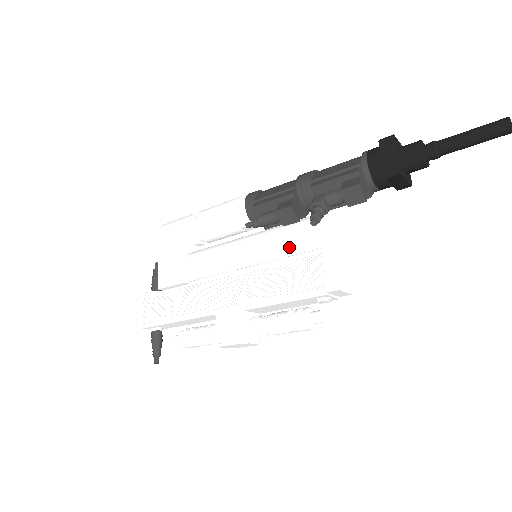
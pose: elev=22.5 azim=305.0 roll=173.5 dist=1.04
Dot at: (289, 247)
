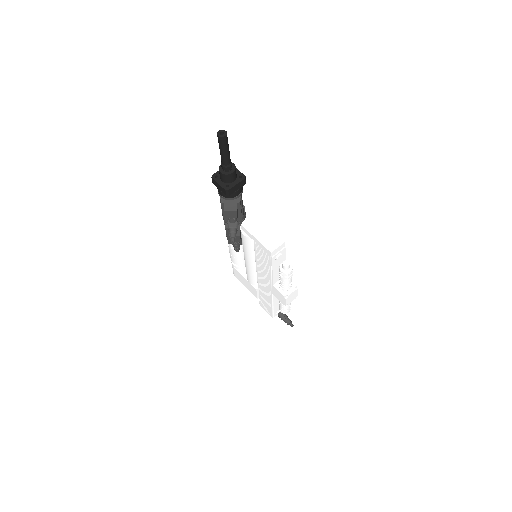
Dot at: (250, 248)
